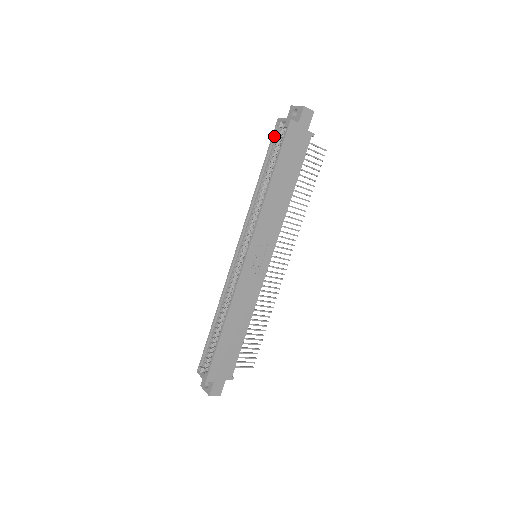
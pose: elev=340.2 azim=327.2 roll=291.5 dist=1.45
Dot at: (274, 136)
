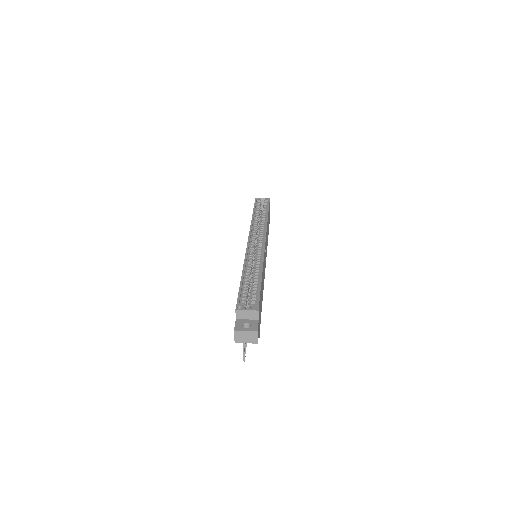
Dot at: (256, 203)
